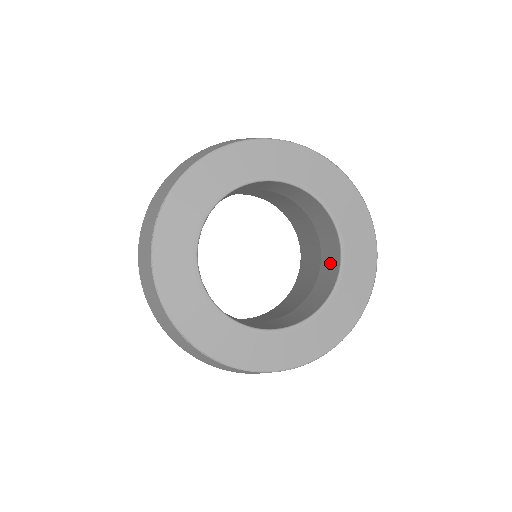
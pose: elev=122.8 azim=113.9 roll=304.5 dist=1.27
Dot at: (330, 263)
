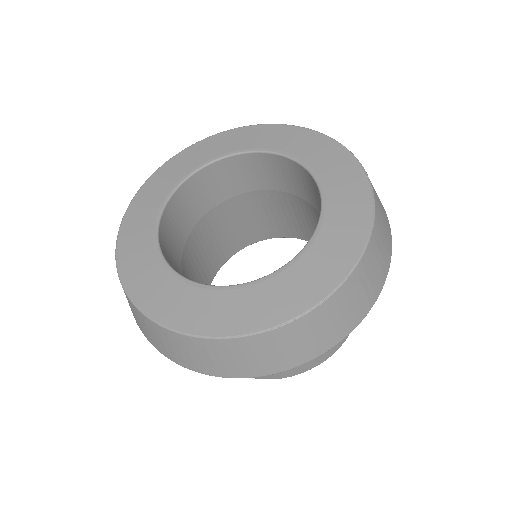
Dot at: occluded
